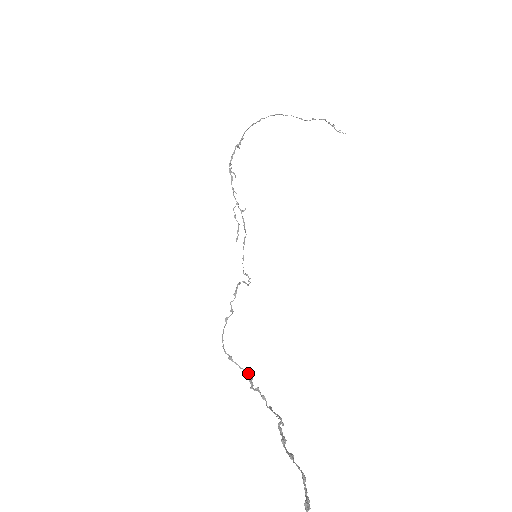
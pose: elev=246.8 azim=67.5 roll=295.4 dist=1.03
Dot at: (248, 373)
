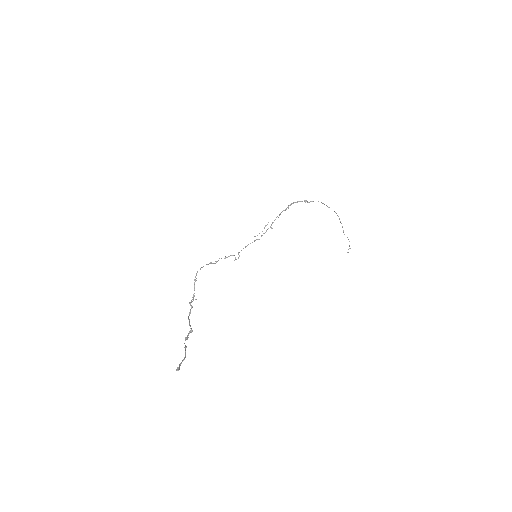
Dot at: occluded
